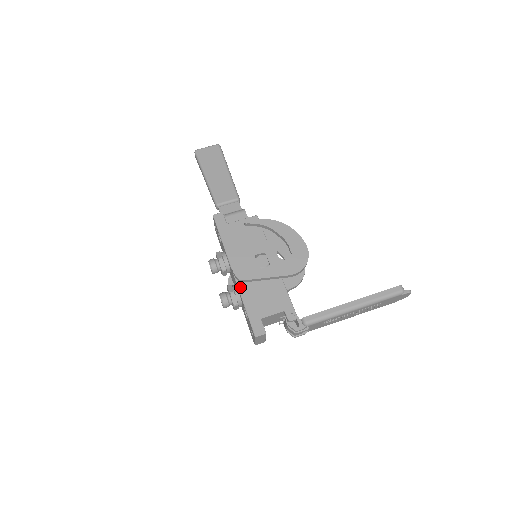
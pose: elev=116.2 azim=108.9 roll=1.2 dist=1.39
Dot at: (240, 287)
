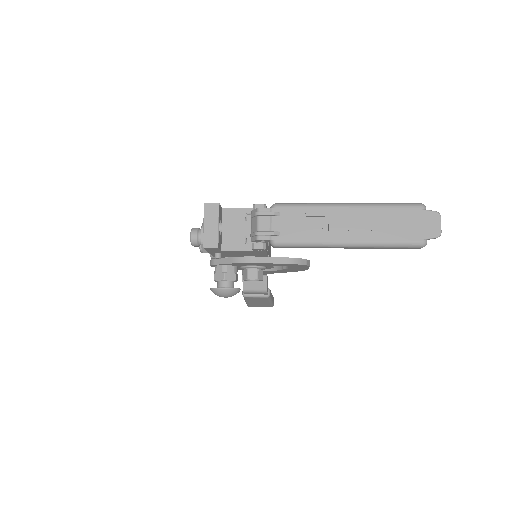
Dot at: occluded
